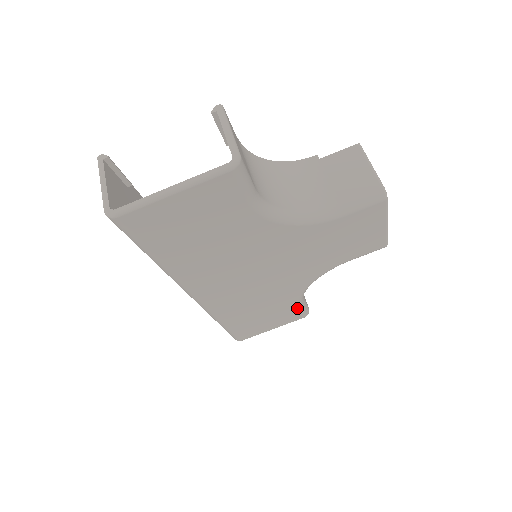
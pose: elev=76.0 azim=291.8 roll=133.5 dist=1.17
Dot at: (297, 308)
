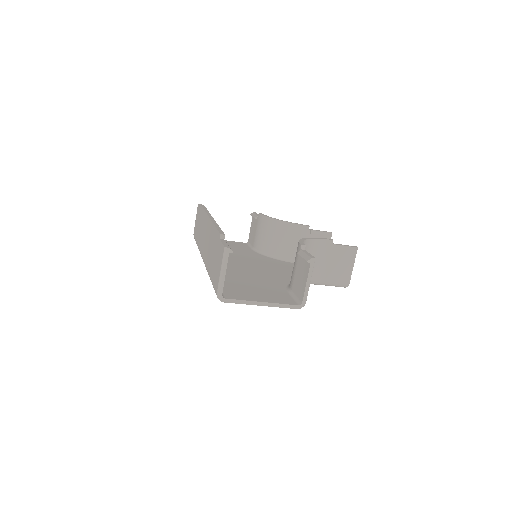
Dot at: occluded
